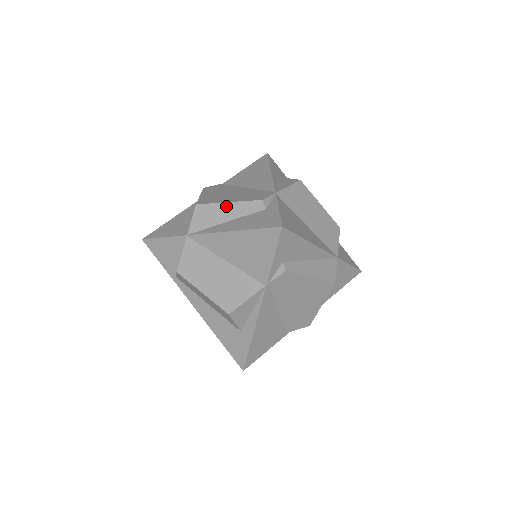
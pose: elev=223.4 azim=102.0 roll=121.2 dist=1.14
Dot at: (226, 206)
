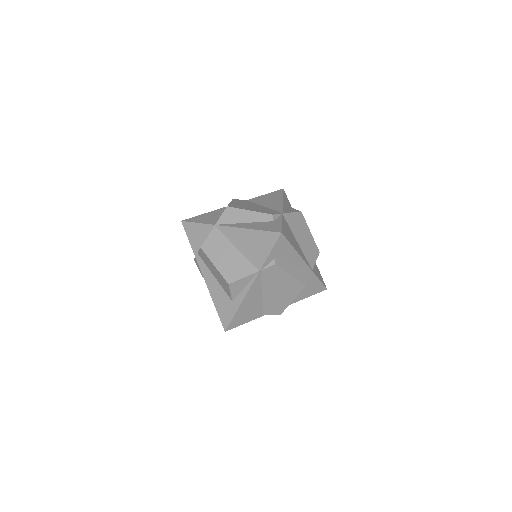
Dot at: (247, 212)
